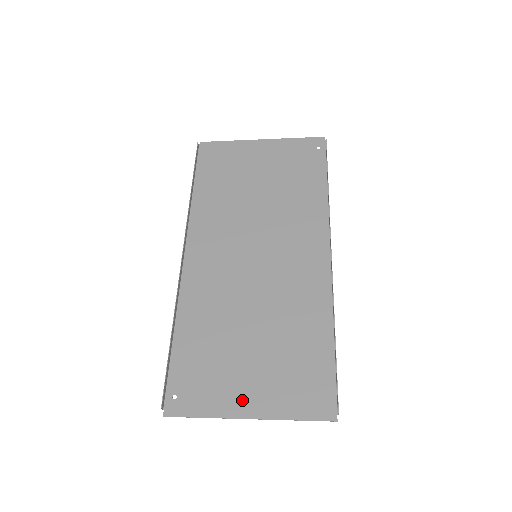
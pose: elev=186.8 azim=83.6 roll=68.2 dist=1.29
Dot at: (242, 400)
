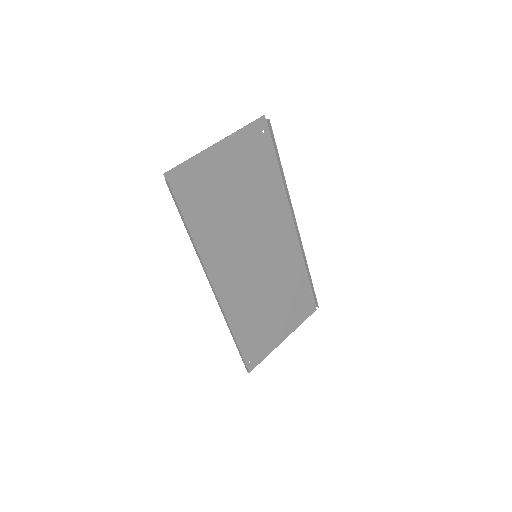
Dot at: (279, 335)
